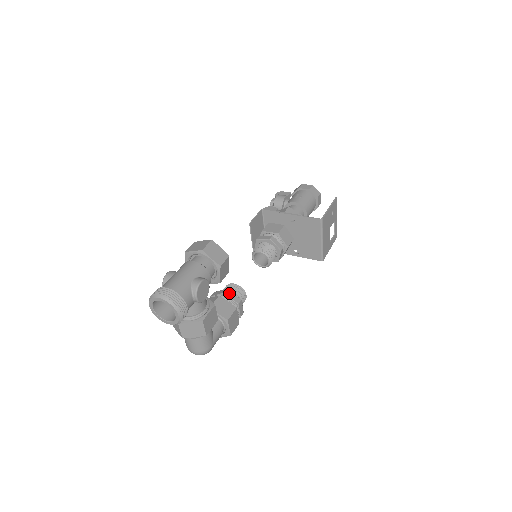
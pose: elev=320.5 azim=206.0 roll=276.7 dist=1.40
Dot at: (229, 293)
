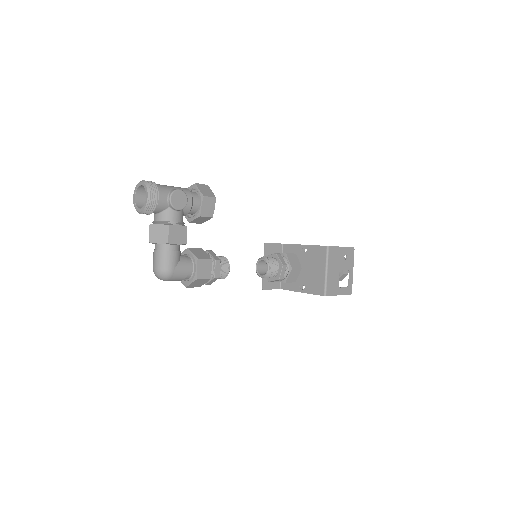
Dot at: (212, 253)
